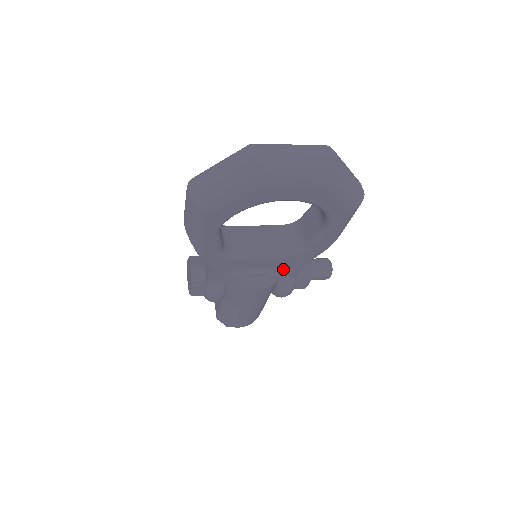
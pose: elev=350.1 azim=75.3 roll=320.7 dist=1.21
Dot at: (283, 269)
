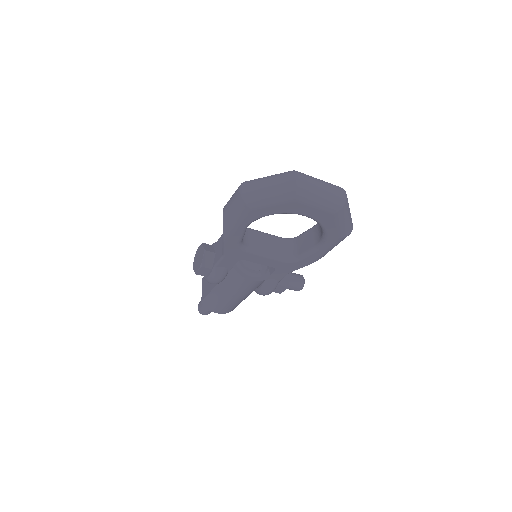
Dot at: (274, 271)
